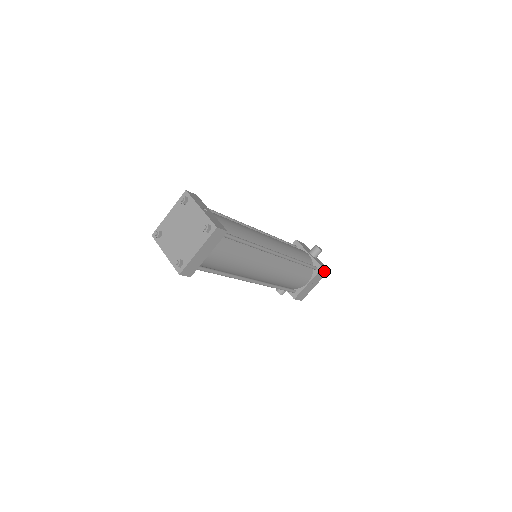
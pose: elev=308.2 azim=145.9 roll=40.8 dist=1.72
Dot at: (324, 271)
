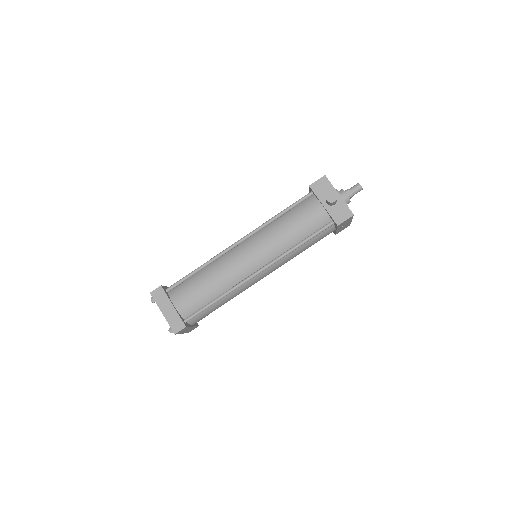
Dot at: (346, 220)
